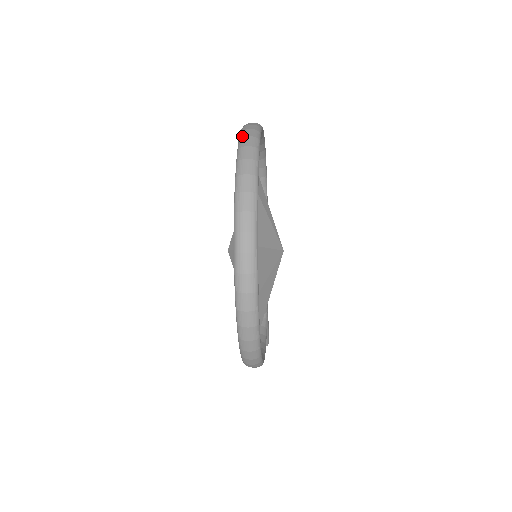
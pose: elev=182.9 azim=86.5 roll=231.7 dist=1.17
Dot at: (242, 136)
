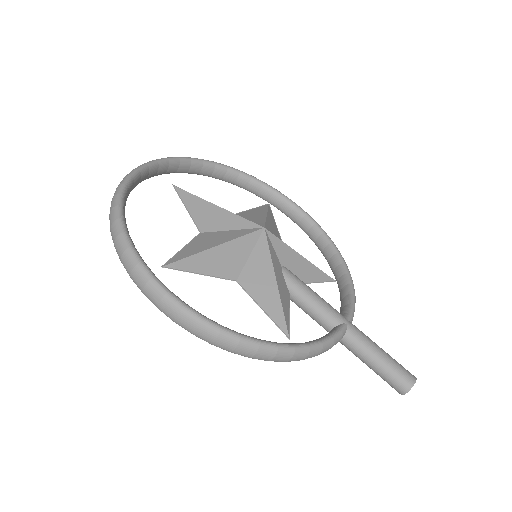
Dot at: occluded
